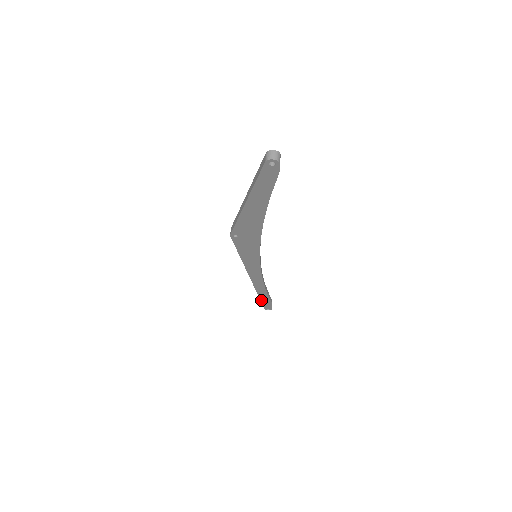
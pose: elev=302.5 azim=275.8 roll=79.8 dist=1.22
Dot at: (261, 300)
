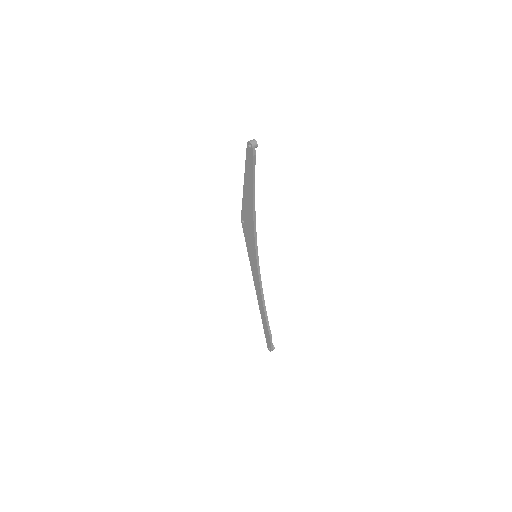
Dot at: (264, 329)
